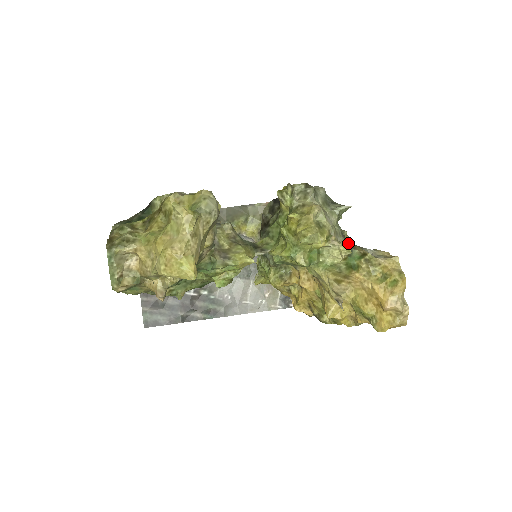
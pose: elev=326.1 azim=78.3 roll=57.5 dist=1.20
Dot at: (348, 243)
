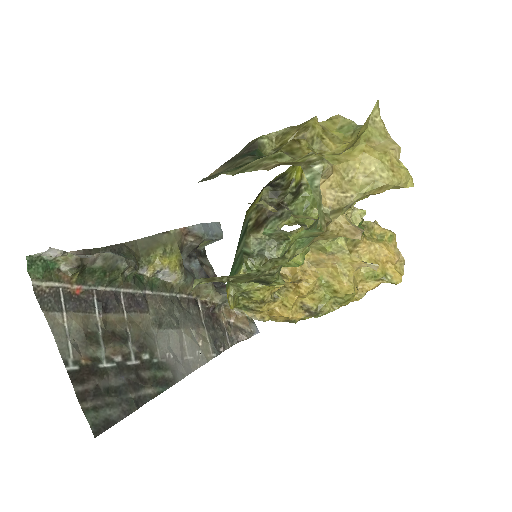
Dot at: occluded
